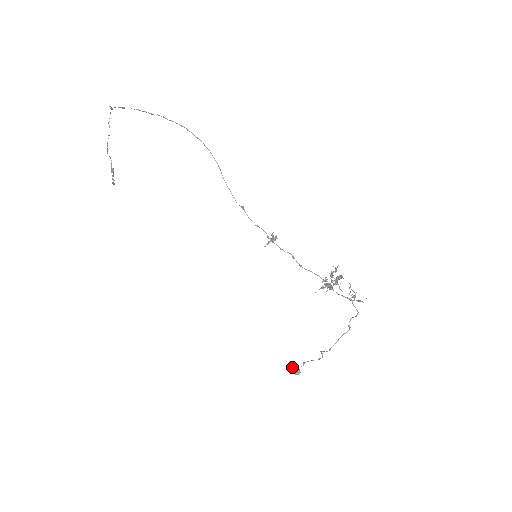
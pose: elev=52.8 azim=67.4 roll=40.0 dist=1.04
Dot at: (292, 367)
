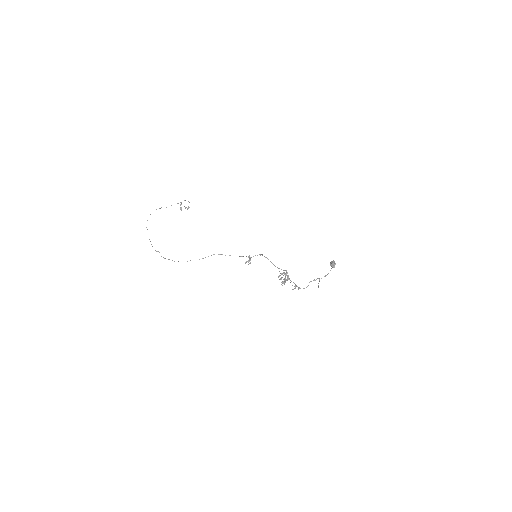
Dot at: occluded
